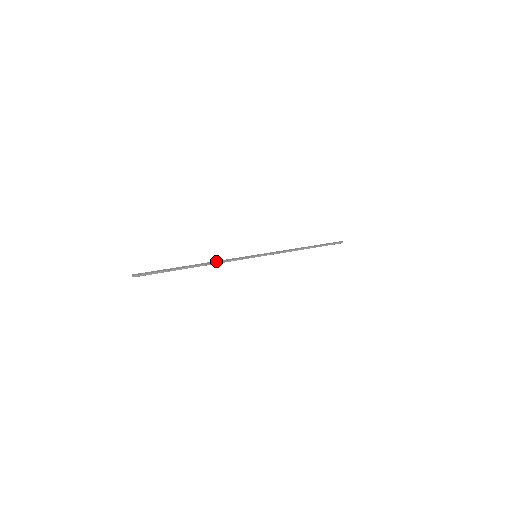
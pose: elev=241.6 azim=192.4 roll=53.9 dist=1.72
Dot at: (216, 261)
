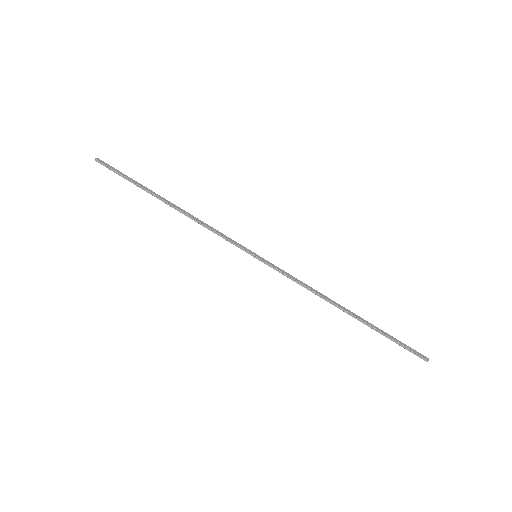
Dot at: (197, 218)
